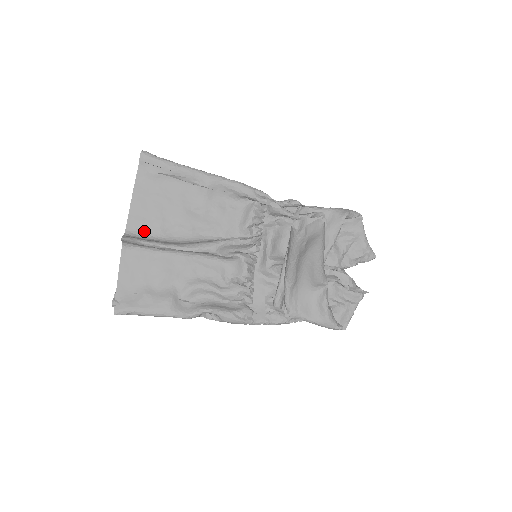
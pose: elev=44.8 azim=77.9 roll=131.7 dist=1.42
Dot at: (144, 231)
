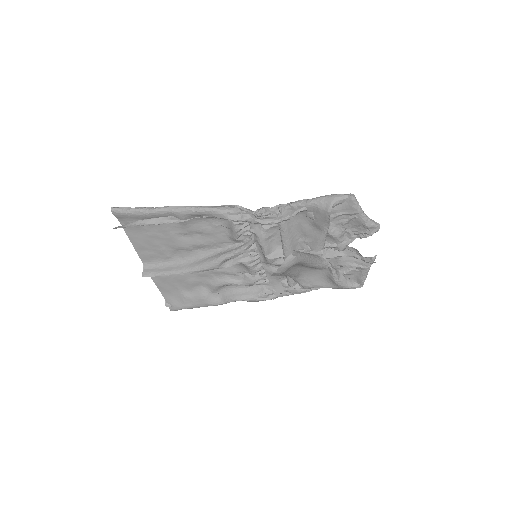
Dot at: (156, 260)
